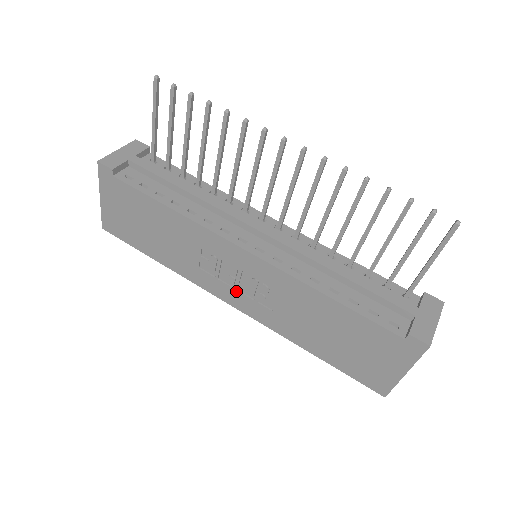
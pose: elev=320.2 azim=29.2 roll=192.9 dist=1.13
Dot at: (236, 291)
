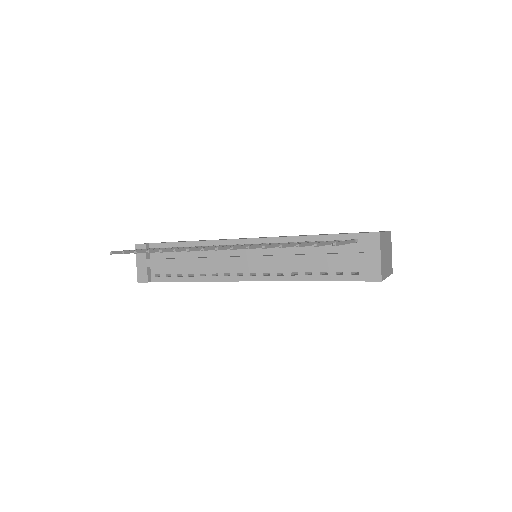
Dot at: occluded
